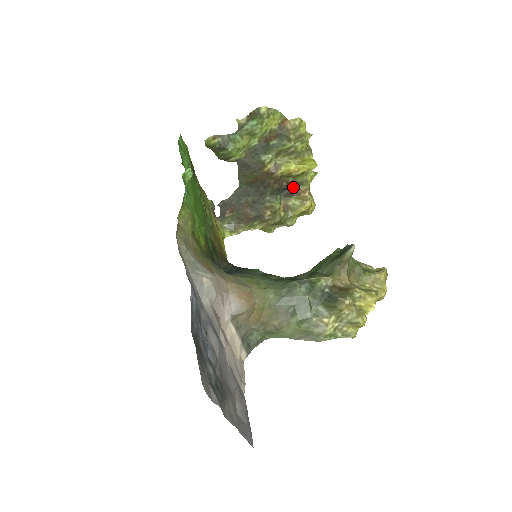
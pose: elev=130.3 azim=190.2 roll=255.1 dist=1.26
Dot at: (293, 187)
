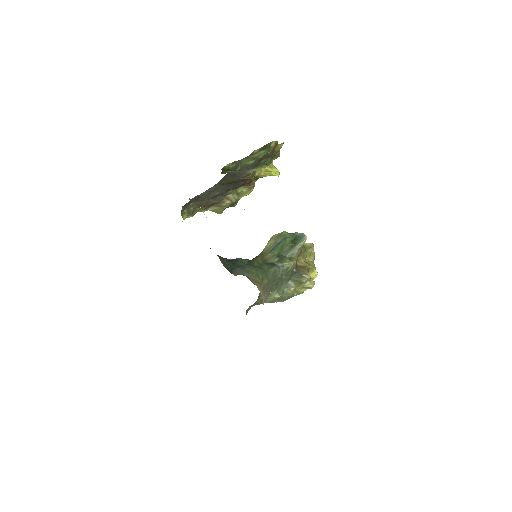
Dot at: (250, 182)
